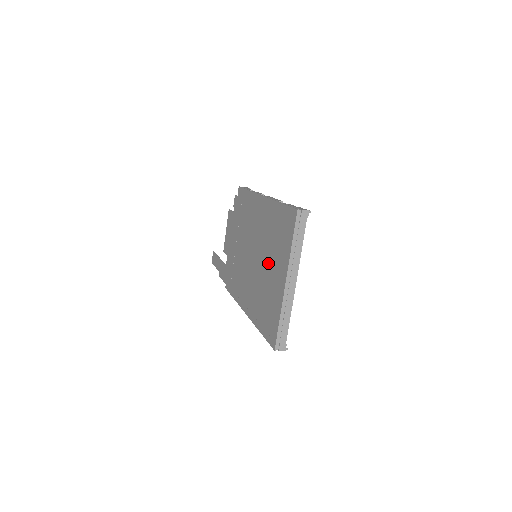
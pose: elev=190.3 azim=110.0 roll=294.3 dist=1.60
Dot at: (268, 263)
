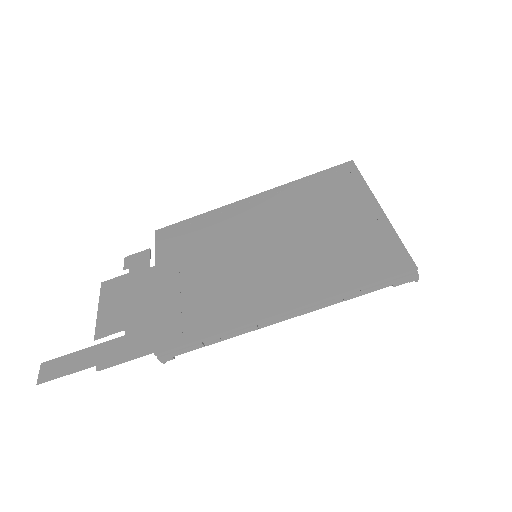
Dot at: (318, 223)
